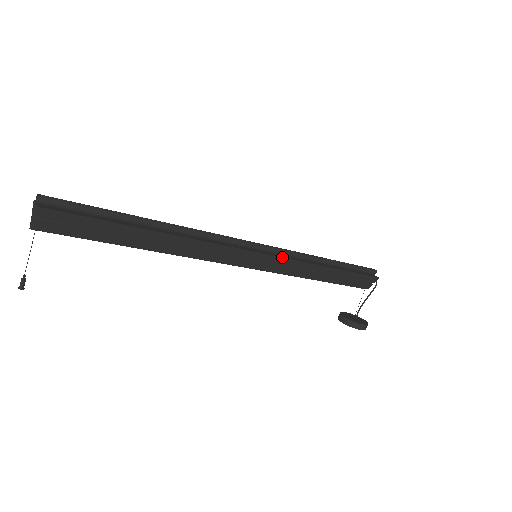
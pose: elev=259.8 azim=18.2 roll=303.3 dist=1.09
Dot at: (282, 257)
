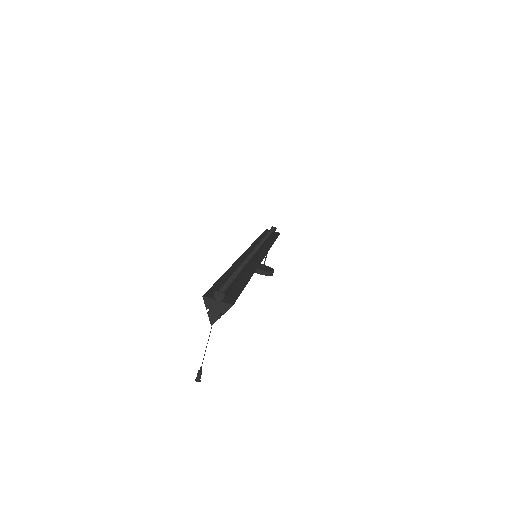
Dot at: (268, 250)
